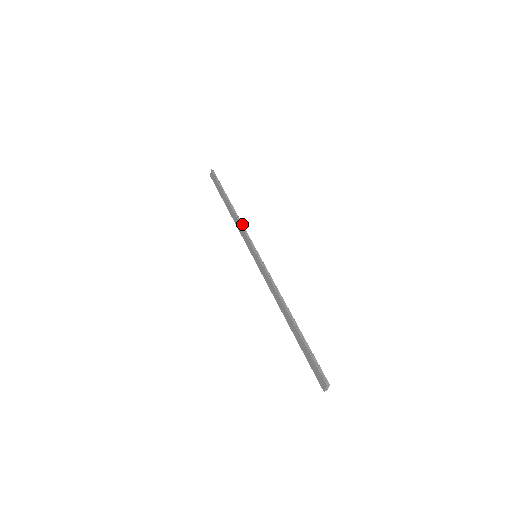
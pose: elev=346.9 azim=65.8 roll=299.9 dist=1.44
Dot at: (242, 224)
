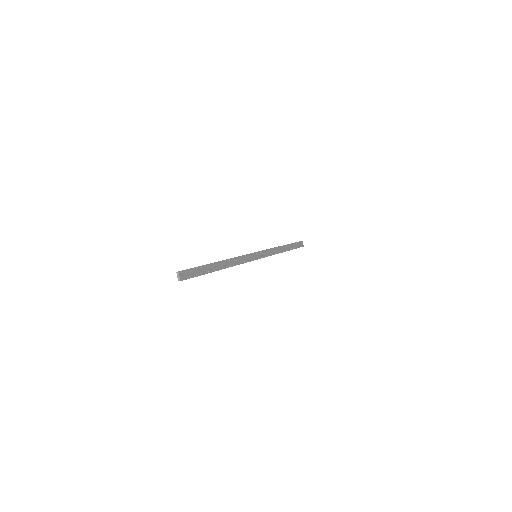
Dot at: (271, 248)
